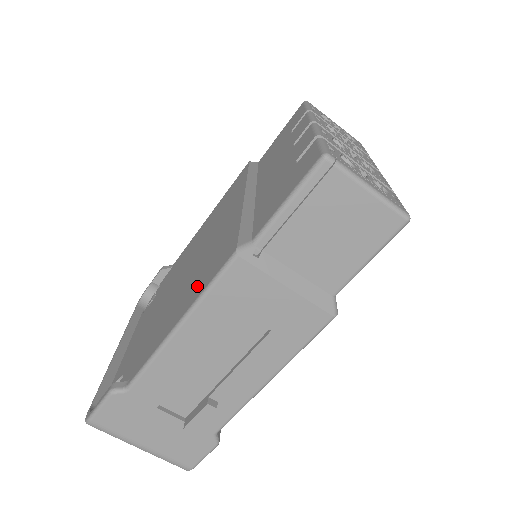
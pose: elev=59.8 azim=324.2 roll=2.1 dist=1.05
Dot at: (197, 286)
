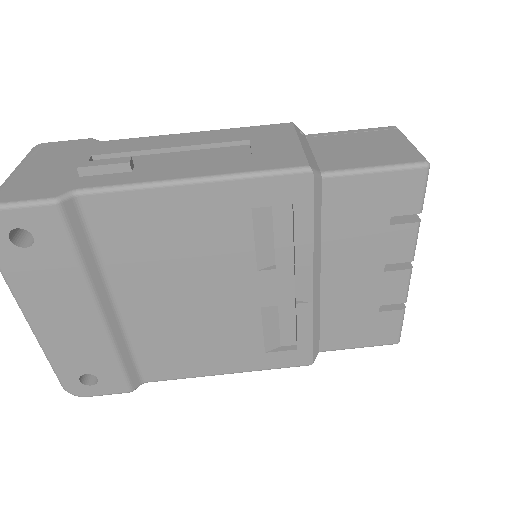
Dot at: occluded
